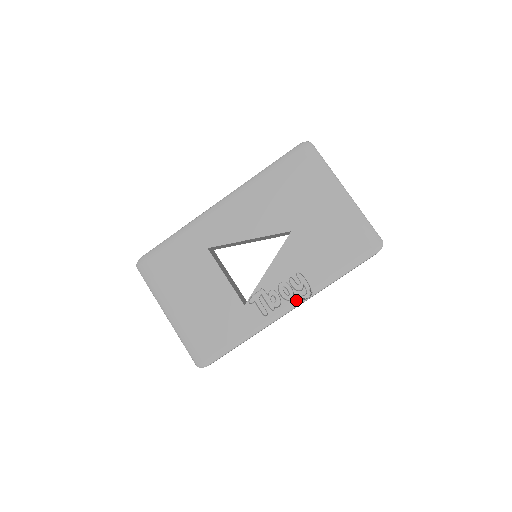
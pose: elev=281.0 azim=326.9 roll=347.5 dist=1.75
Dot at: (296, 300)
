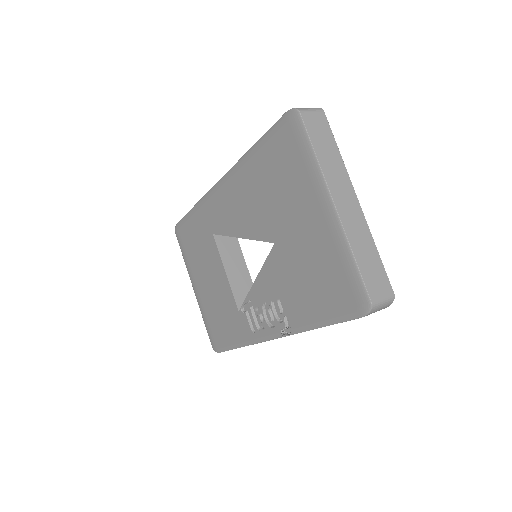
Dot at: (277, 331)
